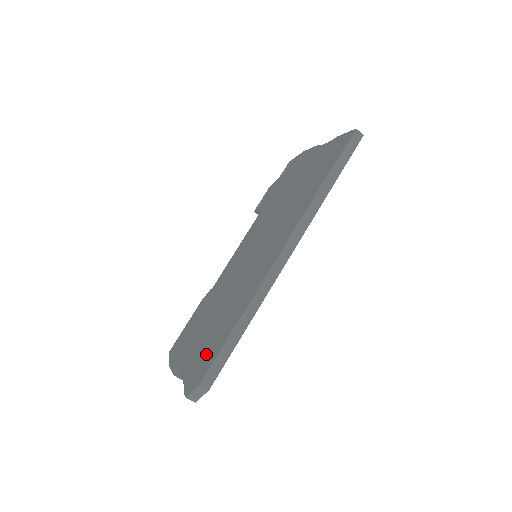
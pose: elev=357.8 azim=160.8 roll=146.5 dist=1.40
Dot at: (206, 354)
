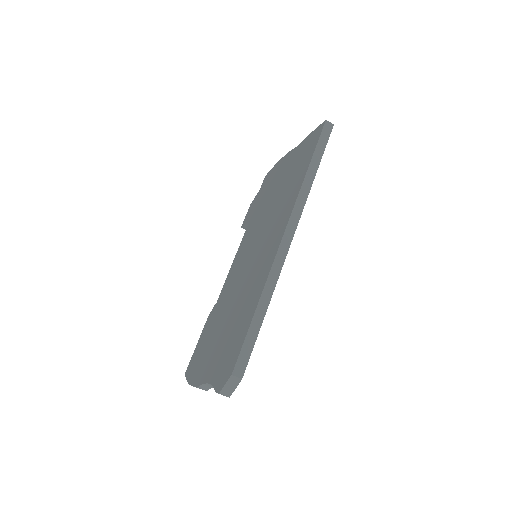
Dot at: (230, 349)
